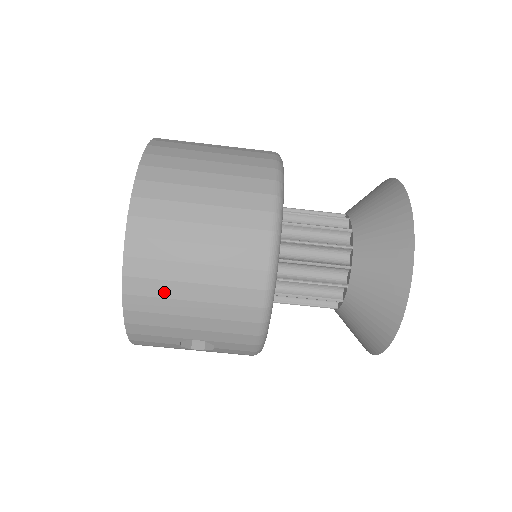
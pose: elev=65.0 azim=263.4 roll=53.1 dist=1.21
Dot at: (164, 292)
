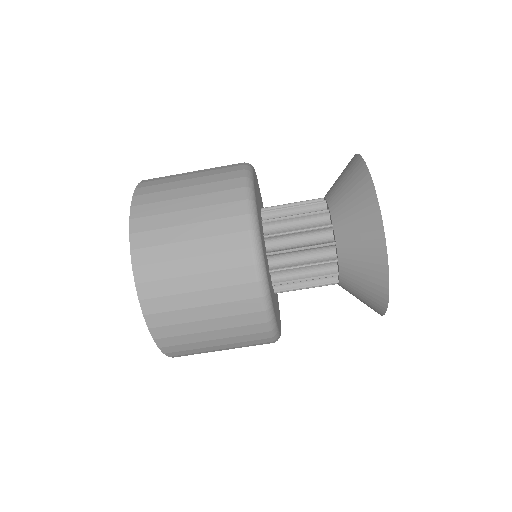
Dot at: (197, 351)
